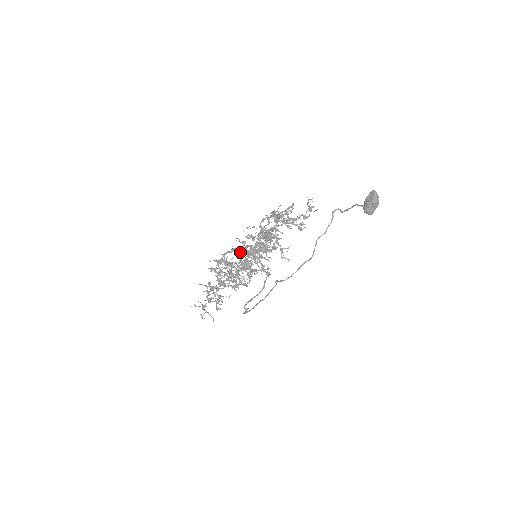
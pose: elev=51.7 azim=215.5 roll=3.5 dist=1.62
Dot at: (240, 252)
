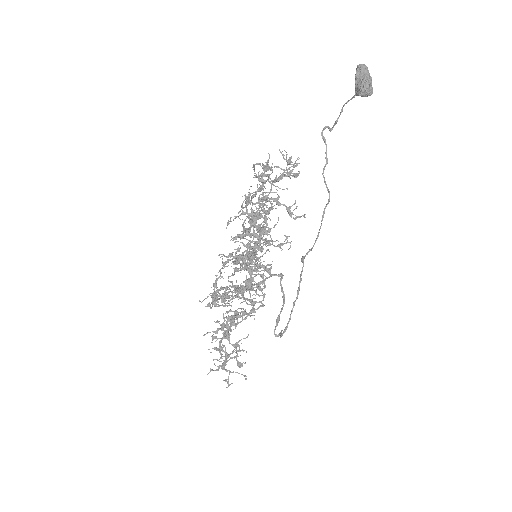
Dot at: (236, 255)
